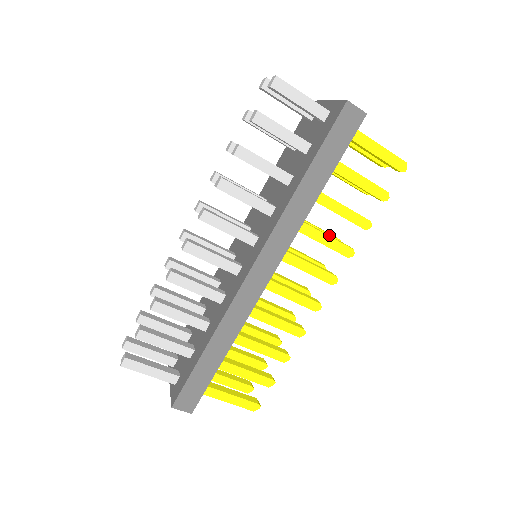
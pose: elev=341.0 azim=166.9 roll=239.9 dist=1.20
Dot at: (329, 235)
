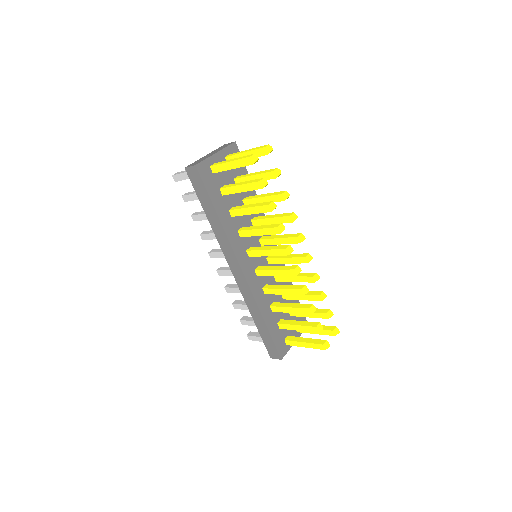
Dot at: (265, 225)
